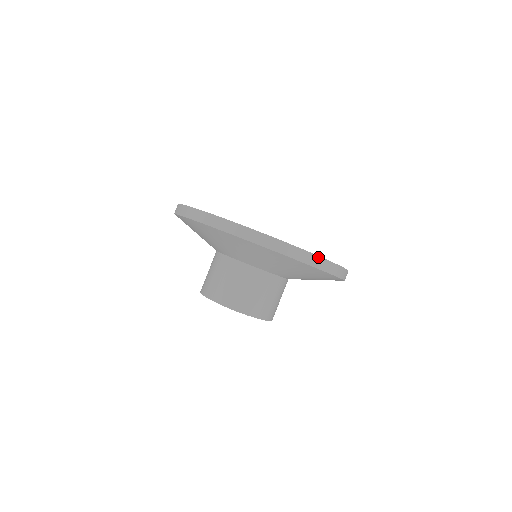
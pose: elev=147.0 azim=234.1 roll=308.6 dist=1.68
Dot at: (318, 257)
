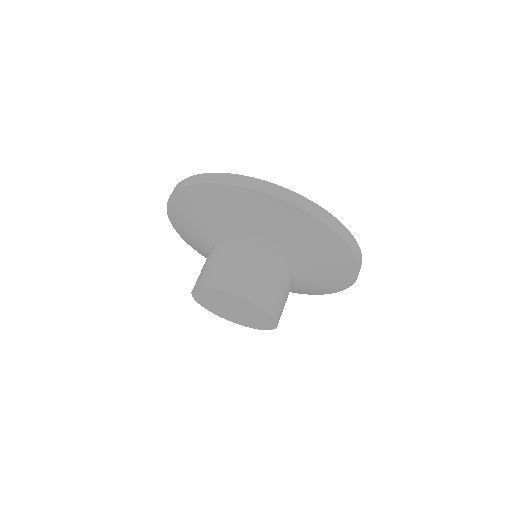
Dot at: (354, 239)
